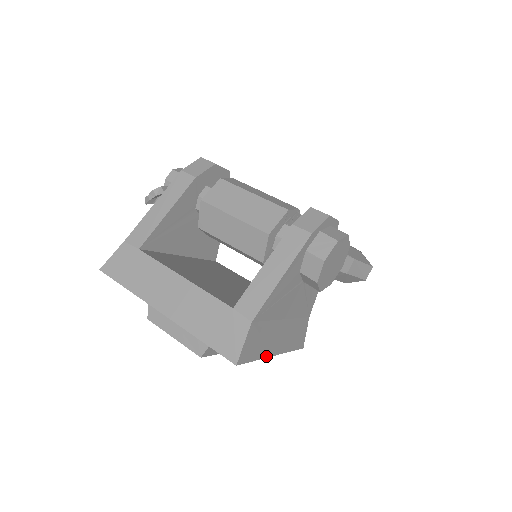
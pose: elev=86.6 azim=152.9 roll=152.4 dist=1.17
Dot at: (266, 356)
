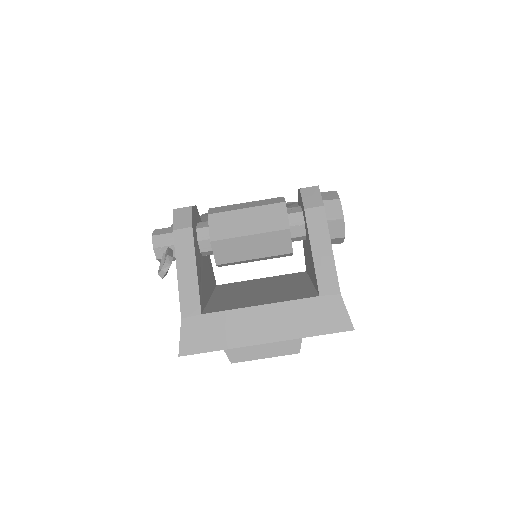
Dot at: occluded
